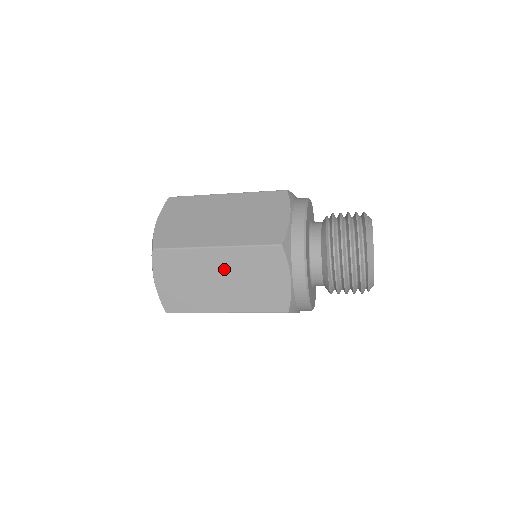
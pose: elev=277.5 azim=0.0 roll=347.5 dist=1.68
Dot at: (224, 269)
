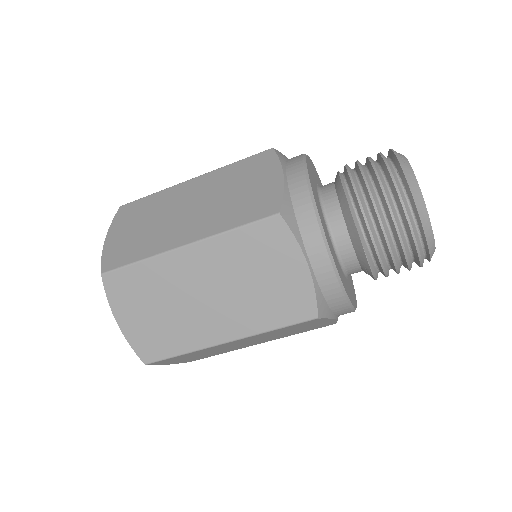
Dot at: (206, 276)
